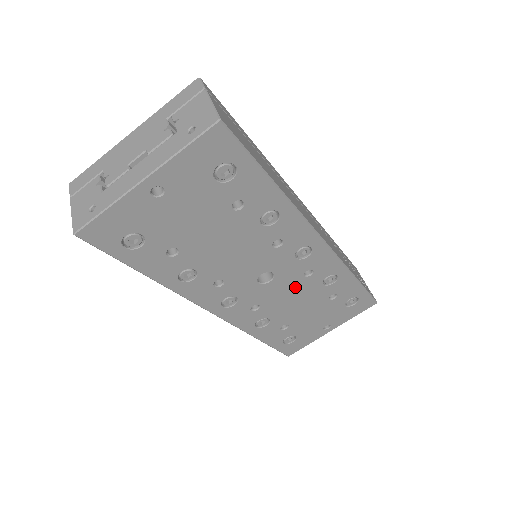
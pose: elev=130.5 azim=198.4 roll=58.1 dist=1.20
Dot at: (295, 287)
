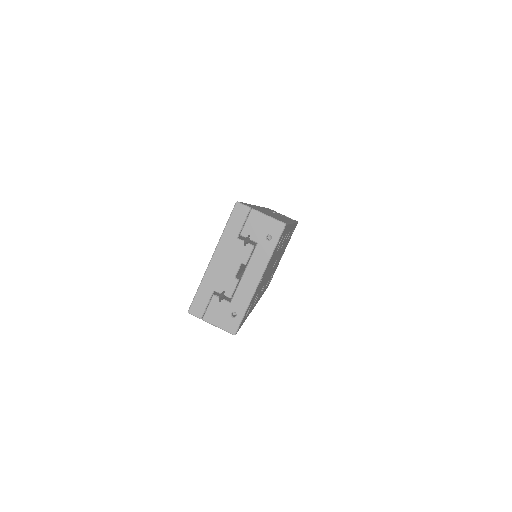
Dot at: (280, 254)
